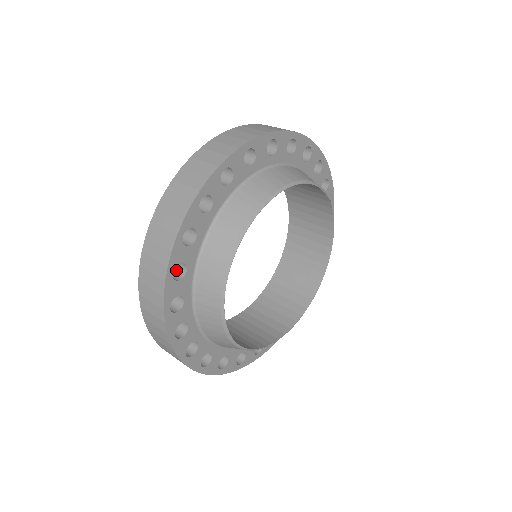
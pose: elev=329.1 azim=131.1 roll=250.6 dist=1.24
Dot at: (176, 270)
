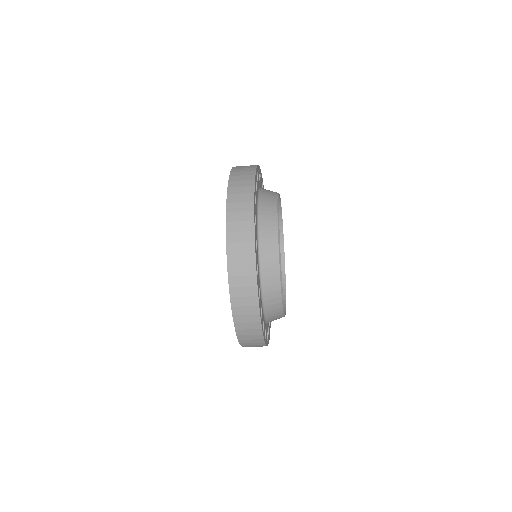
Dot at: occluded
